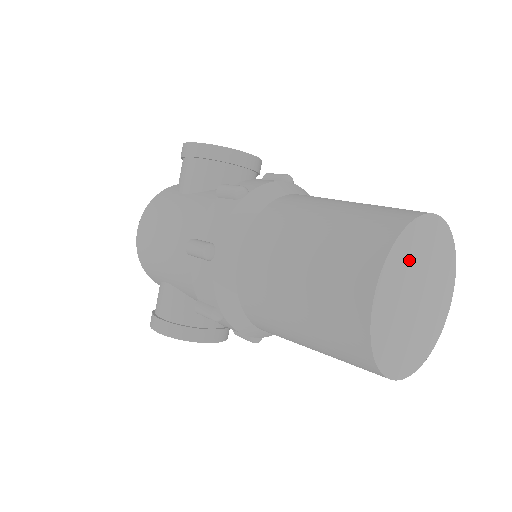
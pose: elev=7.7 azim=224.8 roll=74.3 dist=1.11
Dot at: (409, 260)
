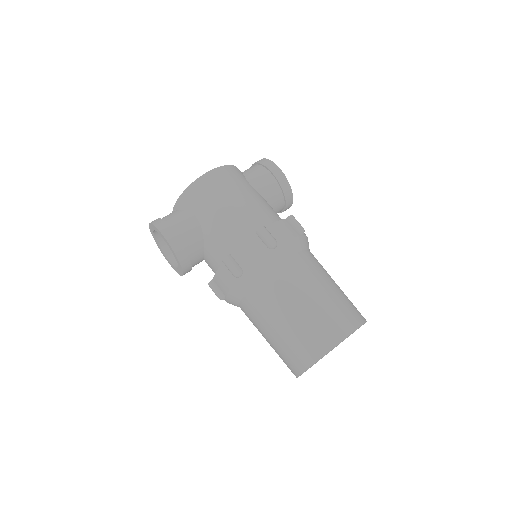
Dot at: occluded
